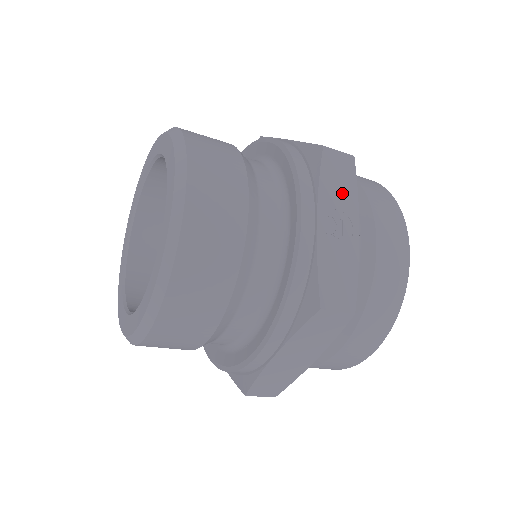
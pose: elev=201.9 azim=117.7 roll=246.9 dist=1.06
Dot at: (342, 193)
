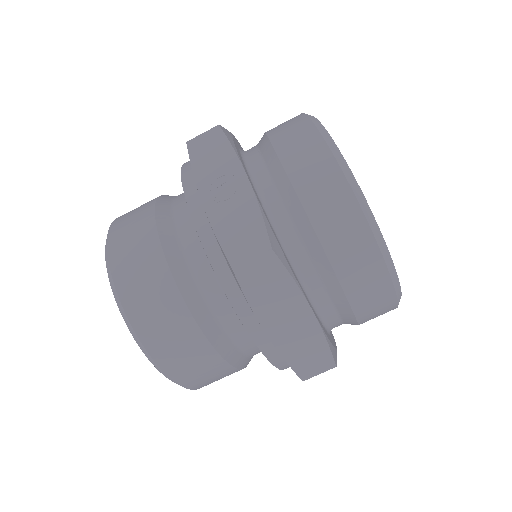
Dot at: (218, 162)
